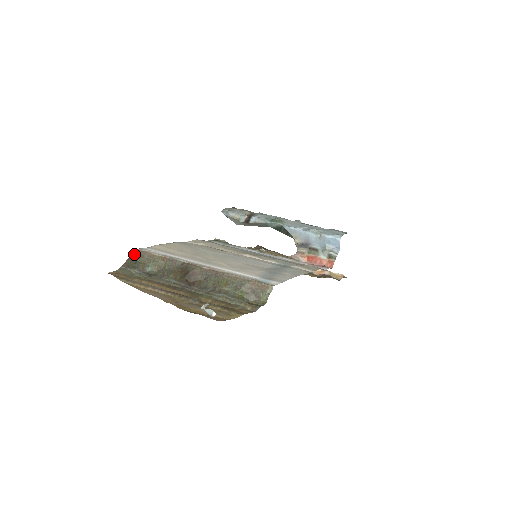
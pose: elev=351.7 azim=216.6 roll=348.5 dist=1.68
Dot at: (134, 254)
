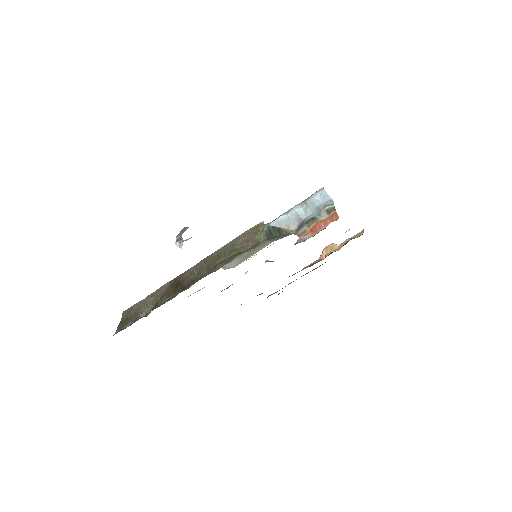
Dot at: (124, 315)
